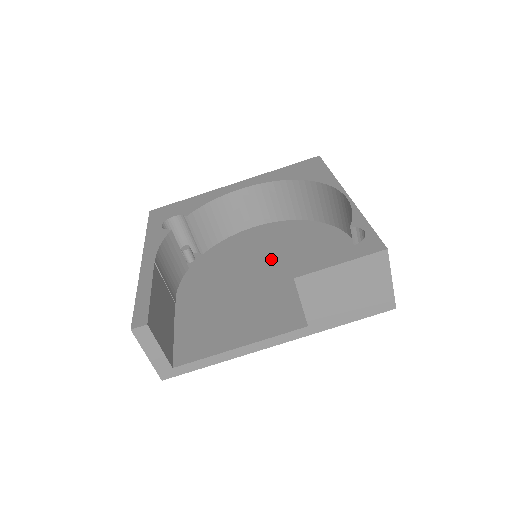
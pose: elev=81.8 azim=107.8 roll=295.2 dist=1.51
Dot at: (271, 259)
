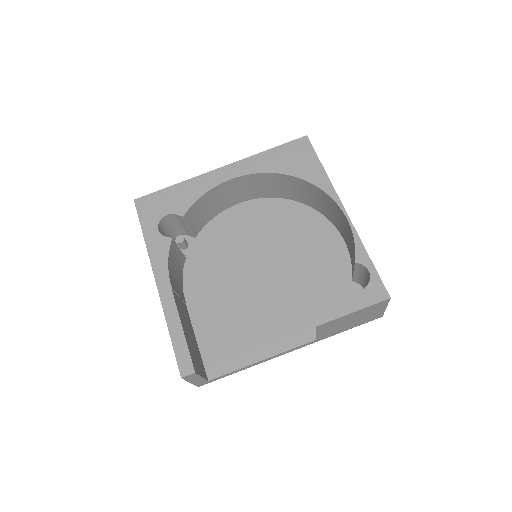
Dot at: (268, 254)
